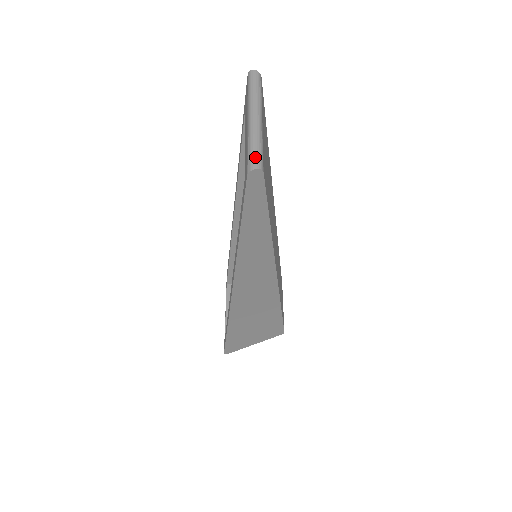
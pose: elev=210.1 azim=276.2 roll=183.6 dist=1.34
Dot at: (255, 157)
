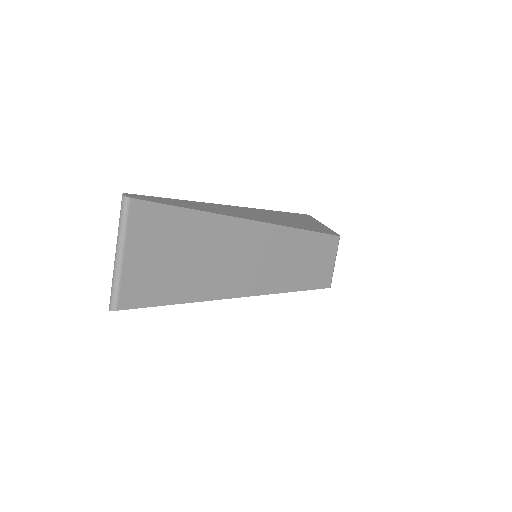
Dot at: (111, 300)
